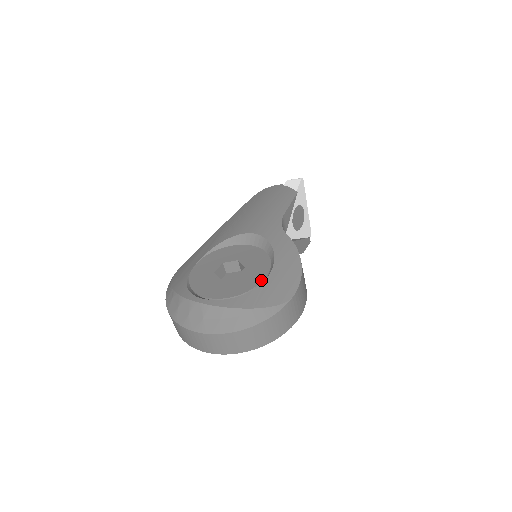
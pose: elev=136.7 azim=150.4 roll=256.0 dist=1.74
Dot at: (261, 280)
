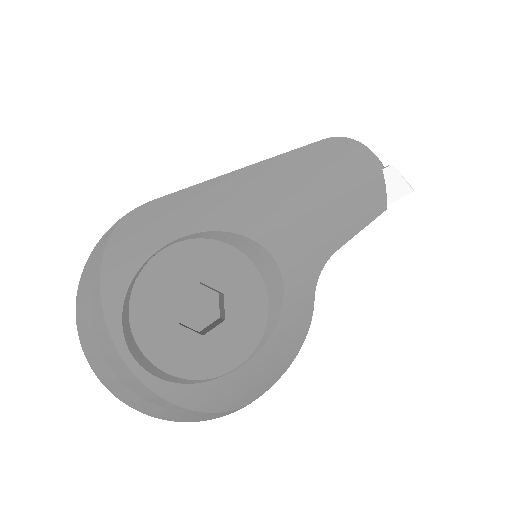
Dot at: (230, 368)
